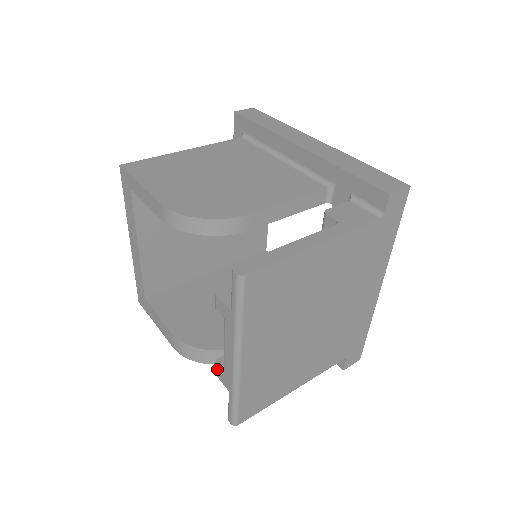
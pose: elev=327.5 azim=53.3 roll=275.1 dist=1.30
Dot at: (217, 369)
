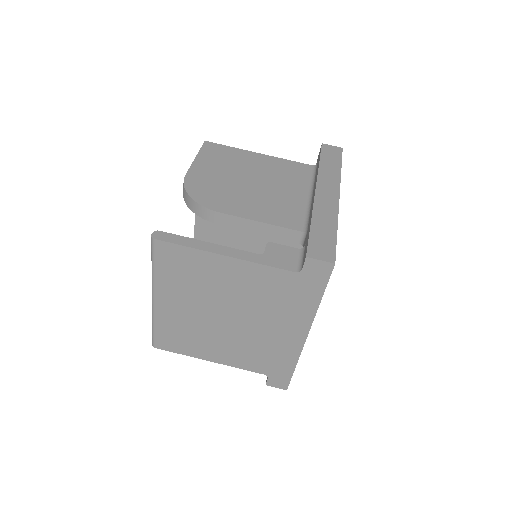
Dot at: occluded
